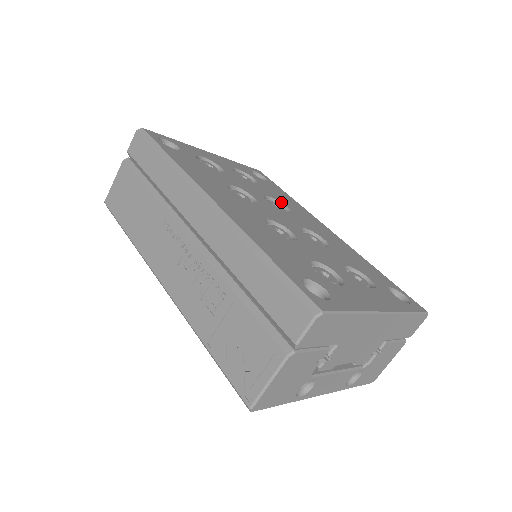
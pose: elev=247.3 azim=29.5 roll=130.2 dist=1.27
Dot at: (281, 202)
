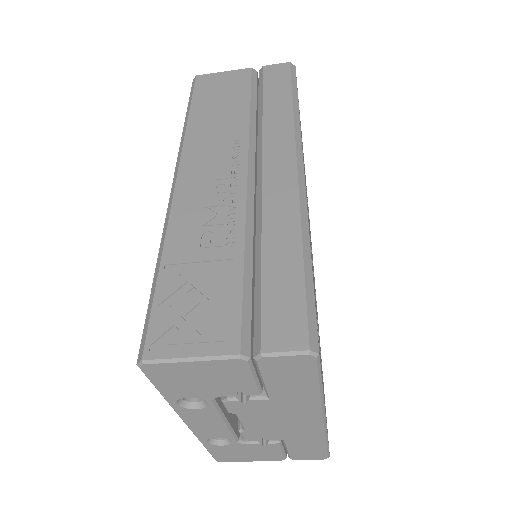
Dot at: occluded
